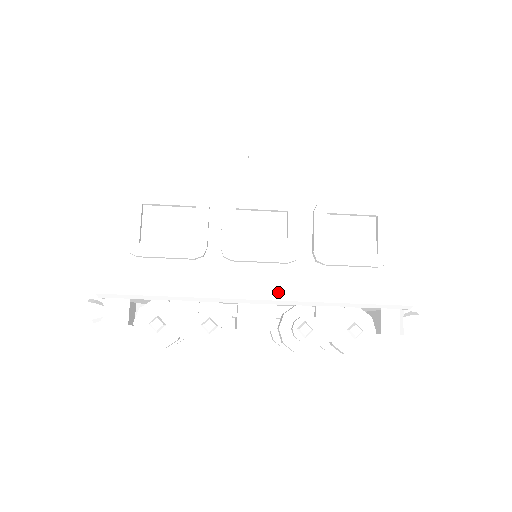
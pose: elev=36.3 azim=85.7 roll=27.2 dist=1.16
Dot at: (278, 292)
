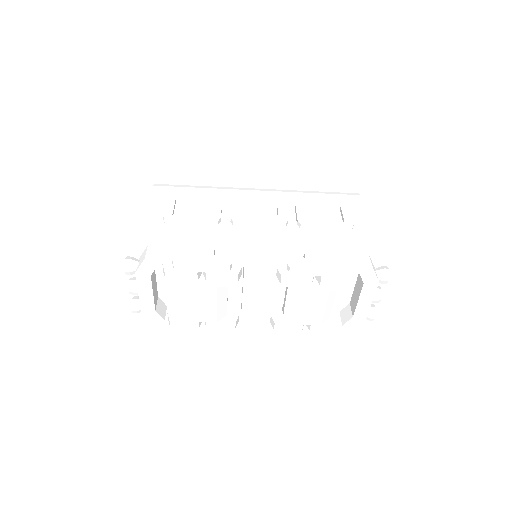
Dot at: (274, 243)
